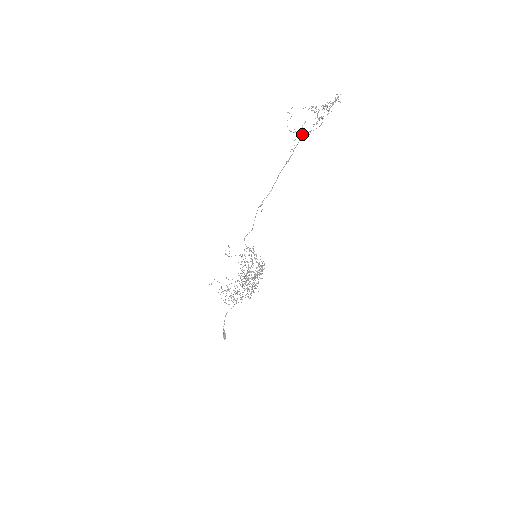
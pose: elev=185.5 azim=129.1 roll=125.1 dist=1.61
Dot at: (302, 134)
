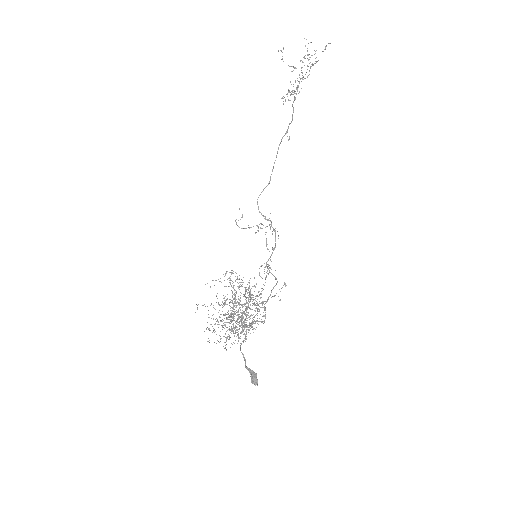
Dot at: occluded
